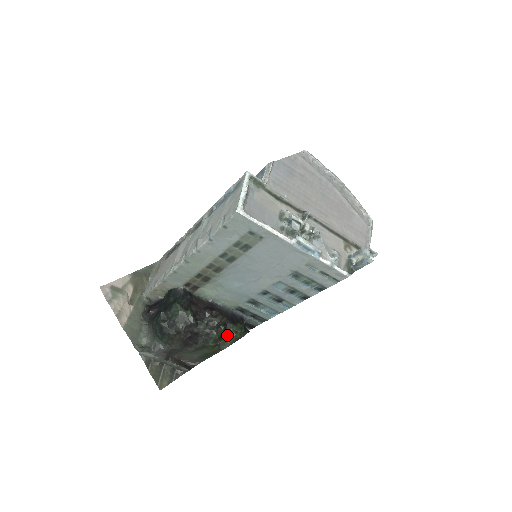
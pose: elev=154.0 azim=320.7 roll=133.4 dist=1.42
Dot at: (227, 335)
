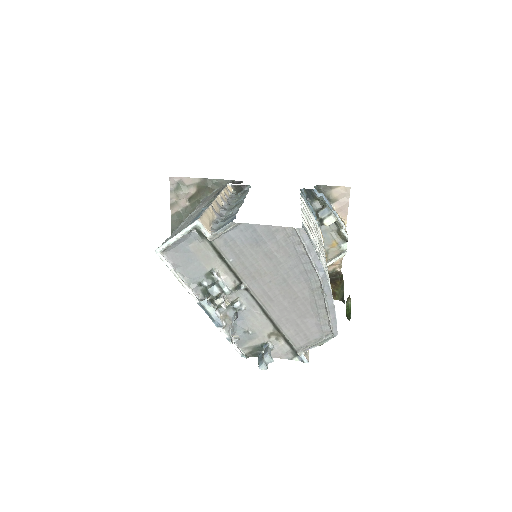
Dot at: occluded
